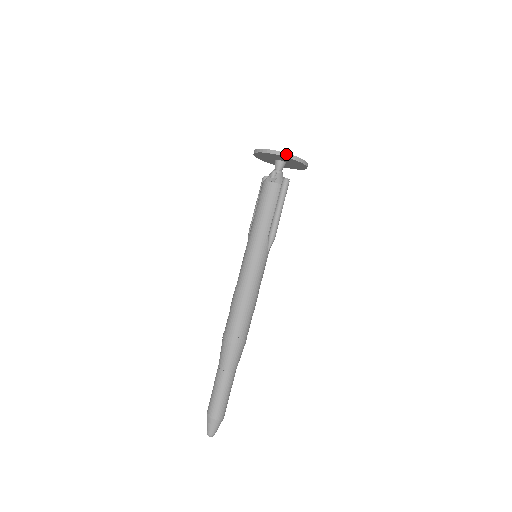
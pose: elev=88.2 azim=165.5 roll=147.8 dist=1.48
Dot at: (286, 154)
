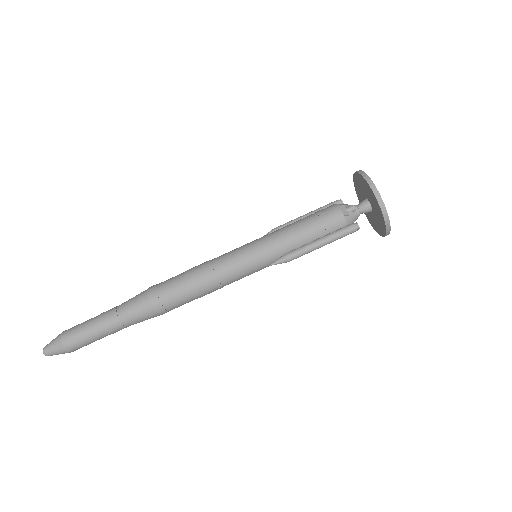
Dot at: (384, 207)
